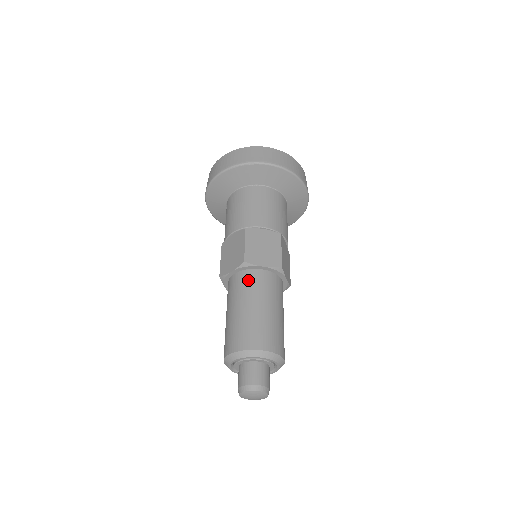
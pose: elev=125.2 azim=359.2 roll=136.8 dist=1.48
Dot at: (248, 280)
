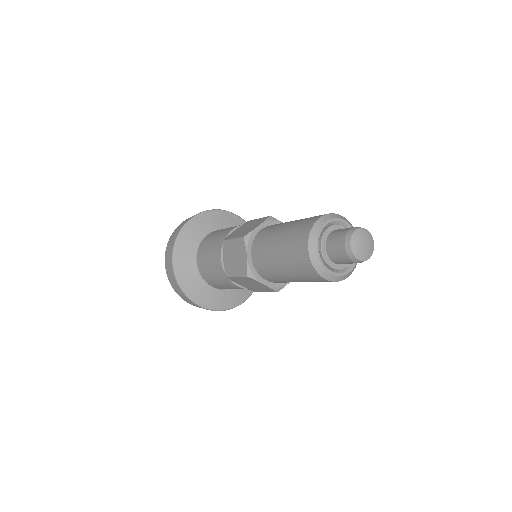
Dot at: (261, 238)
